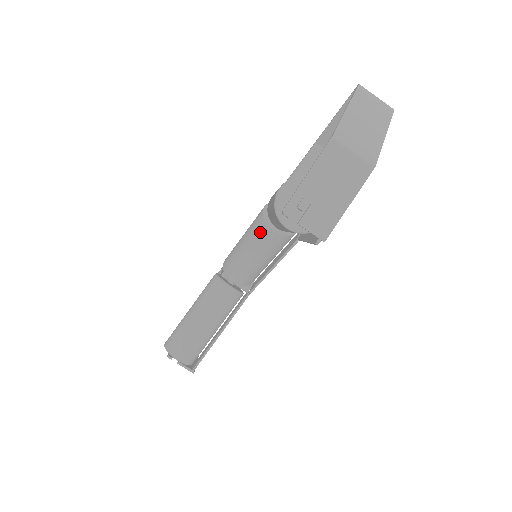
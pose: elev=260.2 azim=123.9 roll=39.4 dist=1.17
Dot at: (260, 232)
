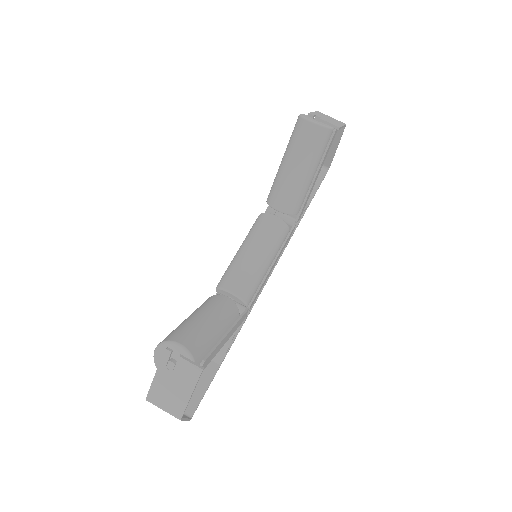
Dot at: (262, 223)
